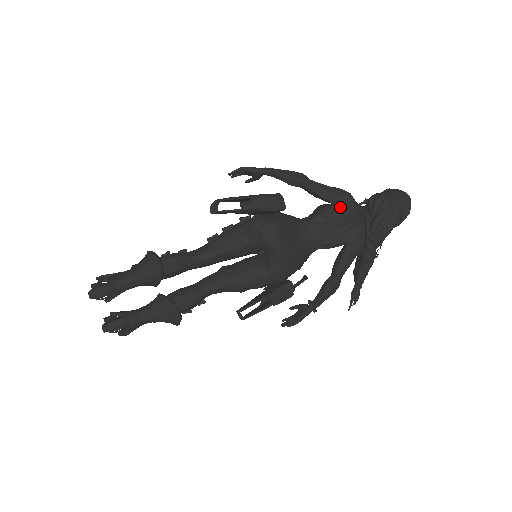
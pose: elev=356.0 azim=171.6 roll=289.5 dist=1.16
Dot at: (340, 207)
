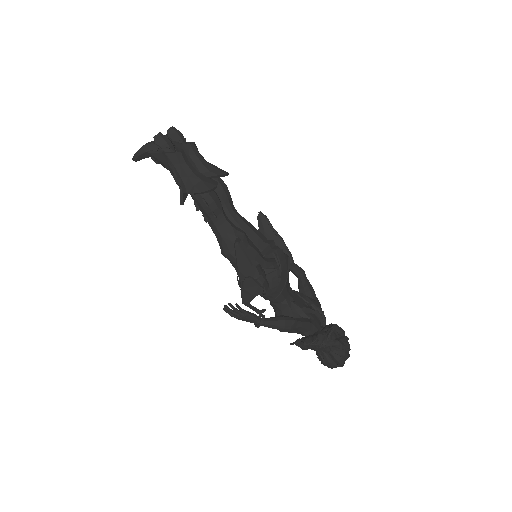
Dot at: (317, 303)
